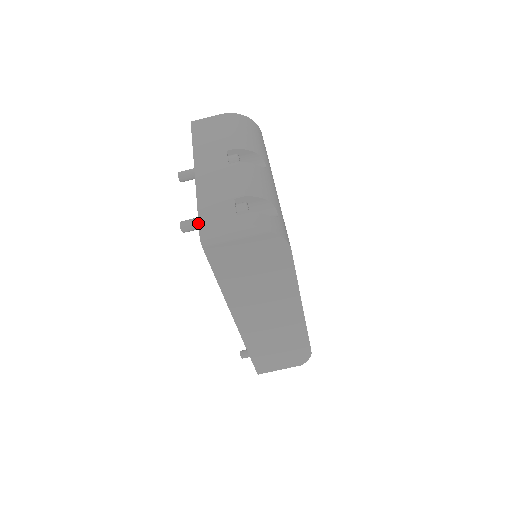
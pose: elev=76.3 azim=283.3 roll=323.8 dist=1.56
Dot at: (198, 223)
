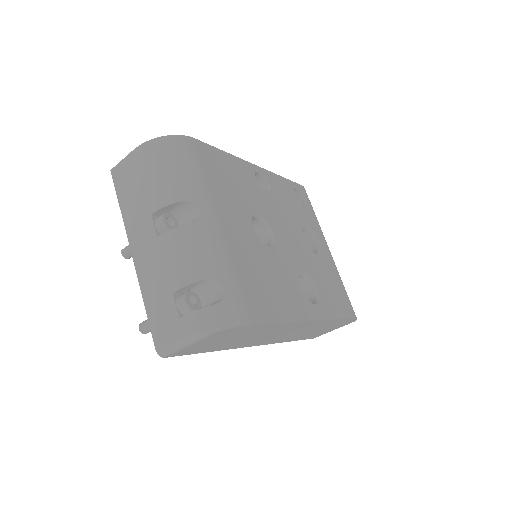
Dot at: occluded
